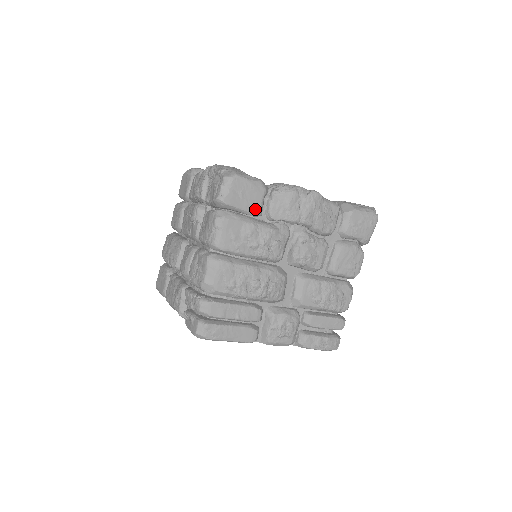
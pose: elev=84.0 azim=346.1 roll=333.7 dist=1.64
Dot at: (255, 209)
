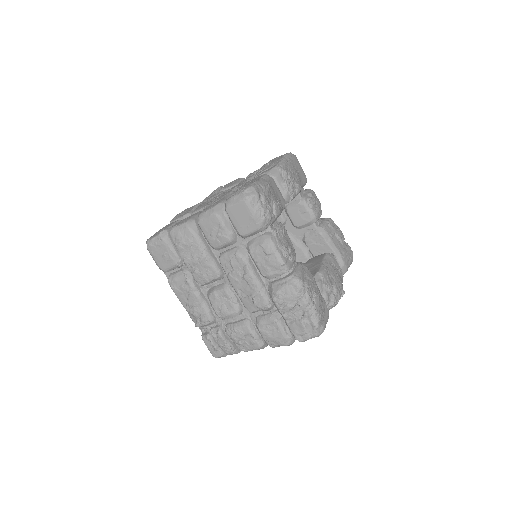
Dot at: occluded
